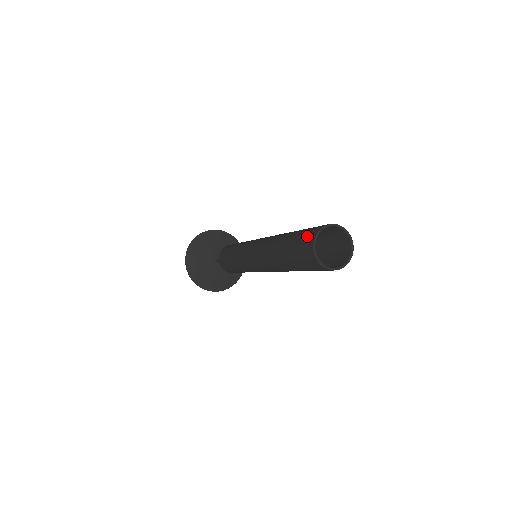
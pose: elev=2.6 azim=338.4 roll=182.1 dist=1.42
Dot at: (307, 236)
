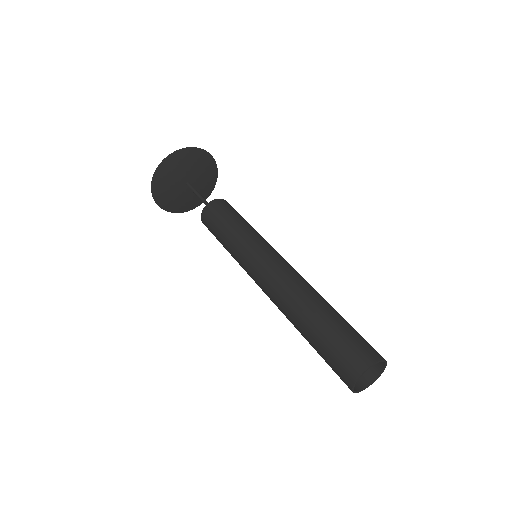
Dot at: occluded
